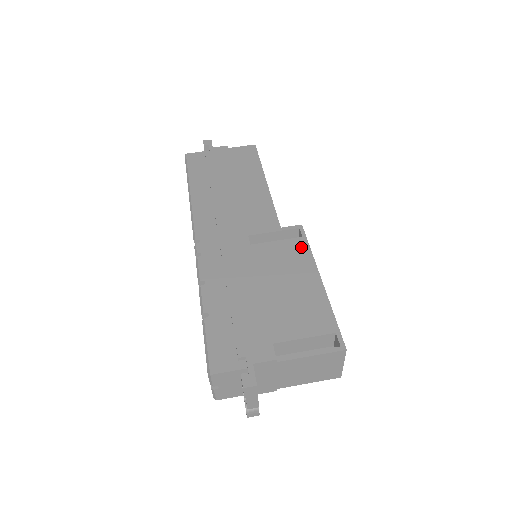
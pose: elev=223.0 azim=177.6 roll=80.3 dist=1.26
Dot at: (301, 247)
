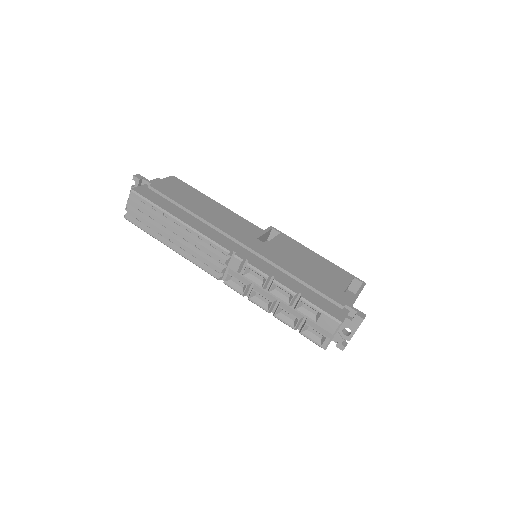
Dot at: (288, 239)
